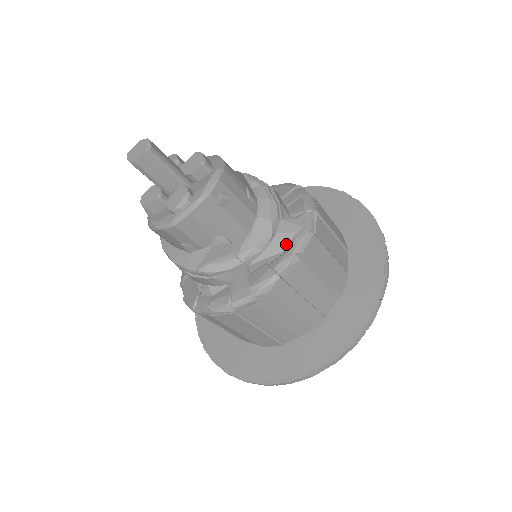
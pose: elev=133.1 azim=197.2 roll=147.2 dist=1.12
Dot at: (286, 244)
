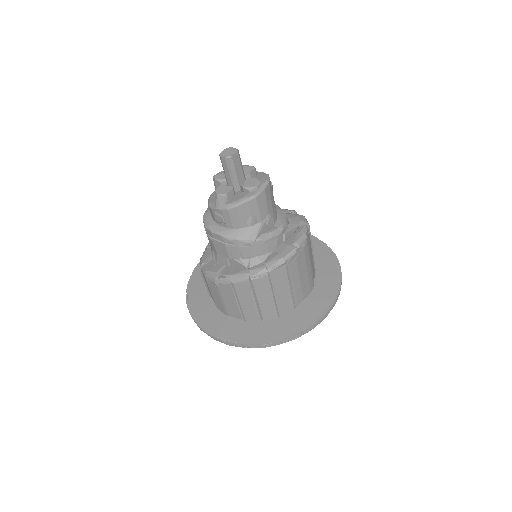
Dot at: (298, 222)
